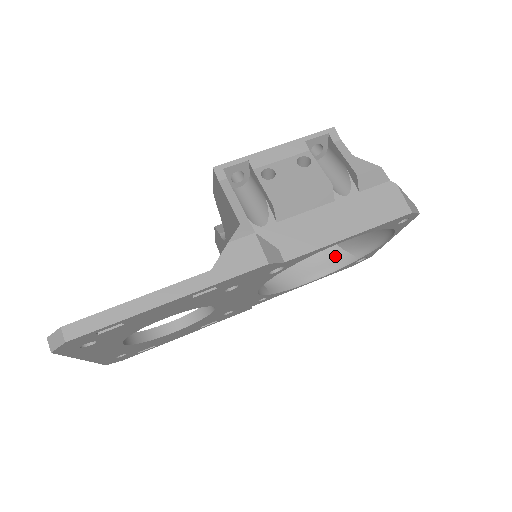
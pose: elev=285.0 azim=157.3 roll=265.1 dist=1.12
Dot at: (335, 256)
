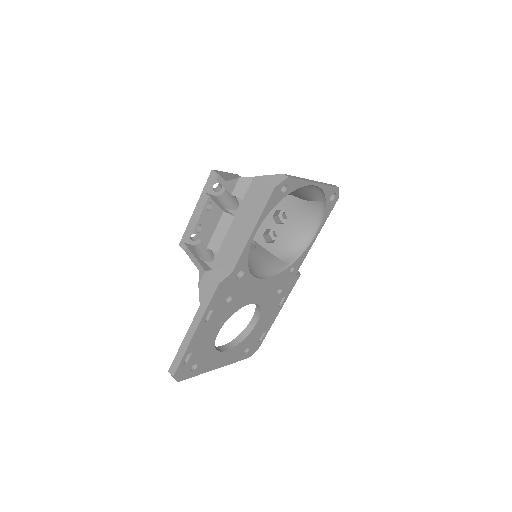
Dot at: (315, 209)
